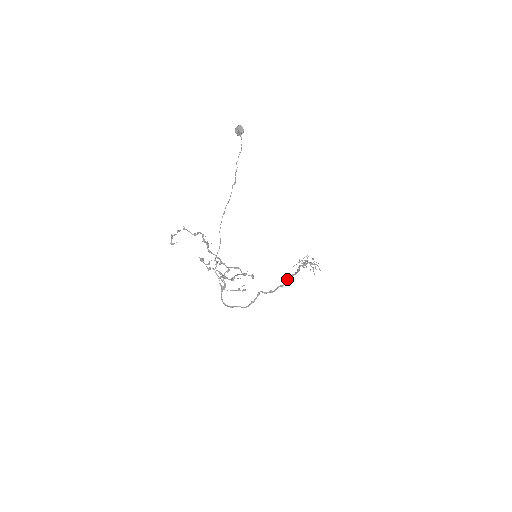
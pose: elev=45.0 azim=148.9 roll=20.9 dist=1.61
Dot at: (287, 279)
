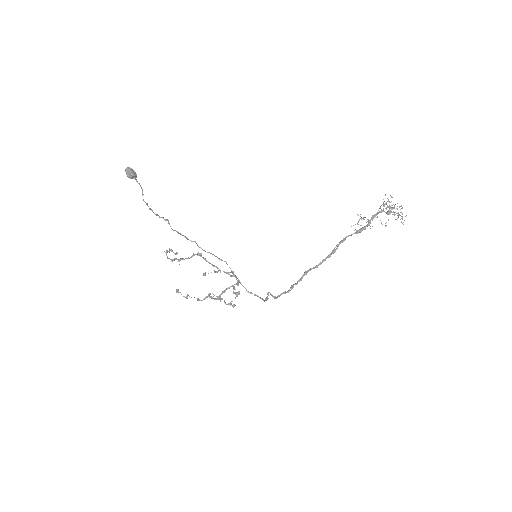
Dot at: (300, 278)
